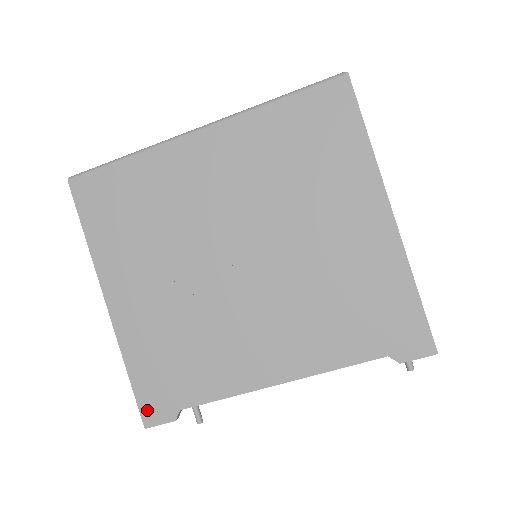
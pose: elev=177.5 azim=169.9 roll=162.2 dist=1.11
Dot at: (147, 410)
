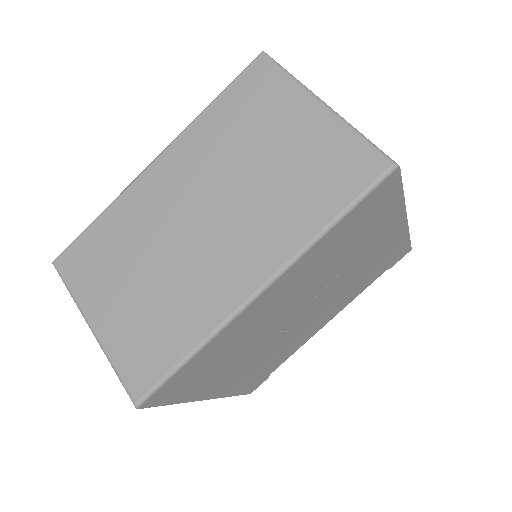
Dot at: (250, 391)
